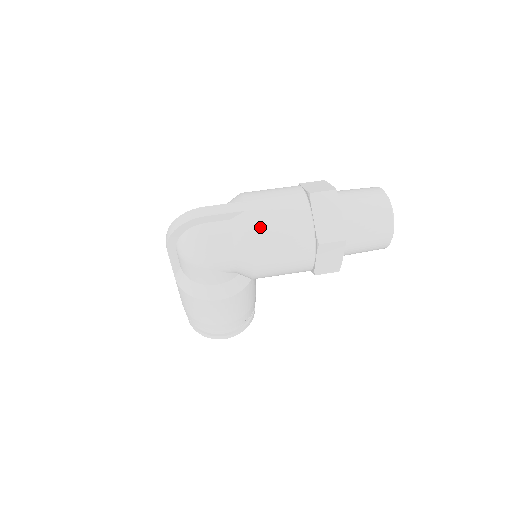
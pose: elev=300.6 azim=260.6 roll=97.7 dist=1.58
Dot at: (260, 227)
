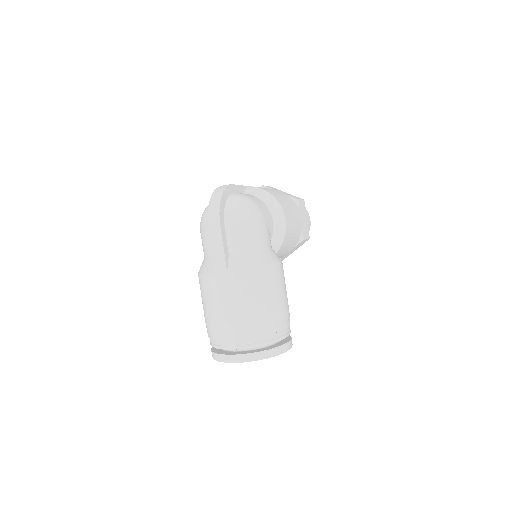
Dot at: (266, 189)
